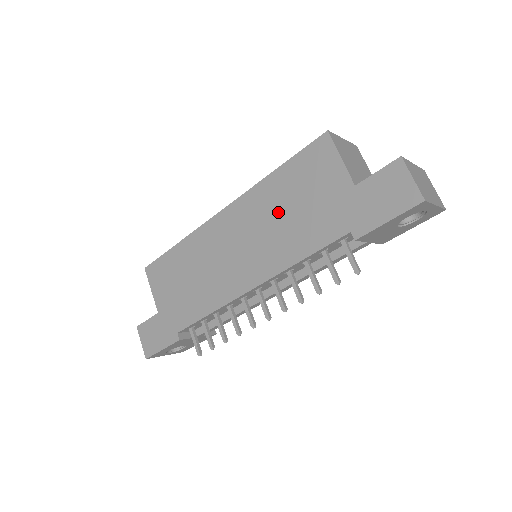
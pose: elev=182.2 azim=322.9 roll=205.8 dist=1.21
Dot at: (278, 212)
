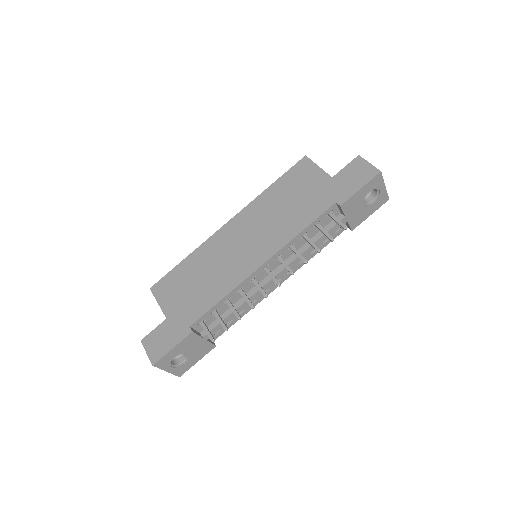
Dot at: (277, 208)
